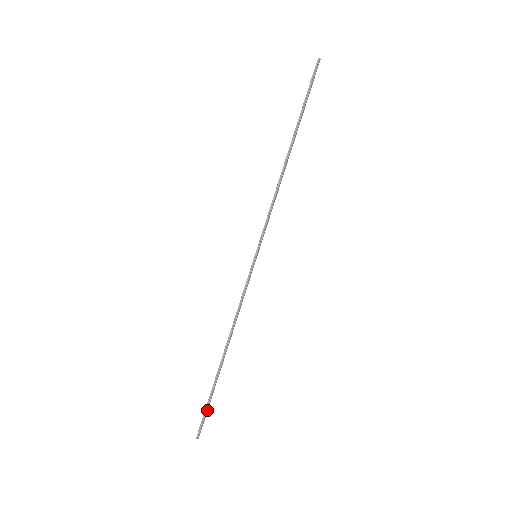
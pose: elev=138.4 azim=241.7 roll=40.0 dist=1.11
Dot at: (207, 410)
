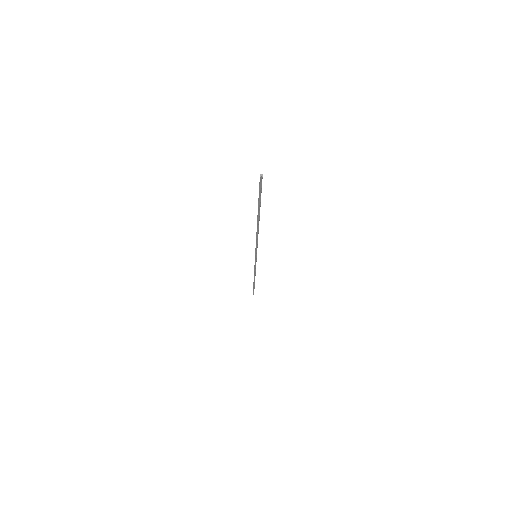
Dot at: occluded
